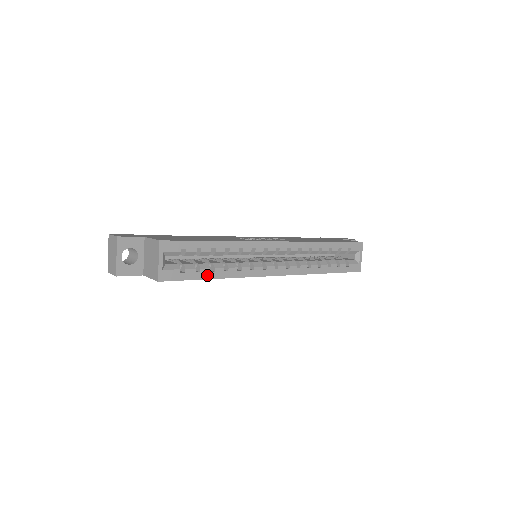
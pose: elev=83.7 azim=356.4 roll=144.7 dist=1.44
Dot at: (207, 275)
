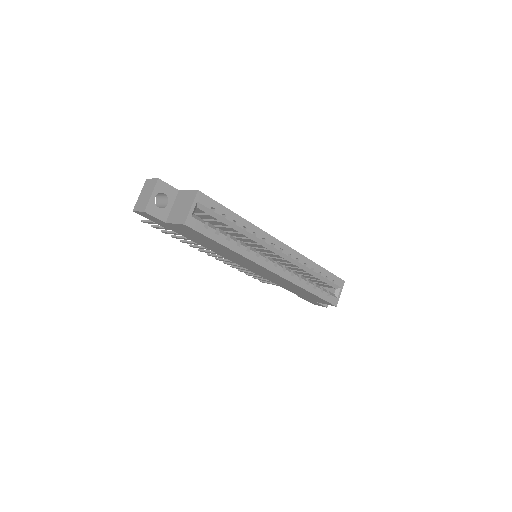
Dot at: (223, 241)
